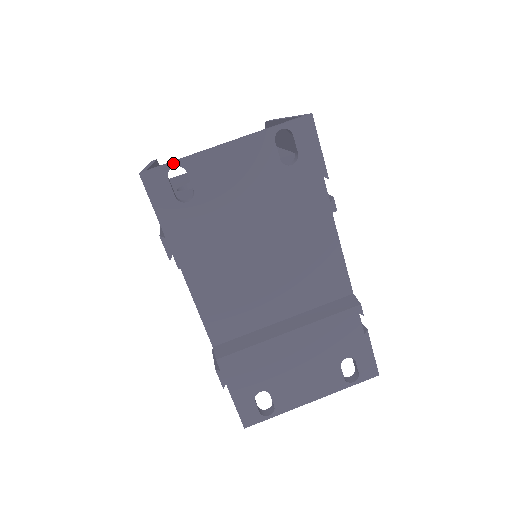
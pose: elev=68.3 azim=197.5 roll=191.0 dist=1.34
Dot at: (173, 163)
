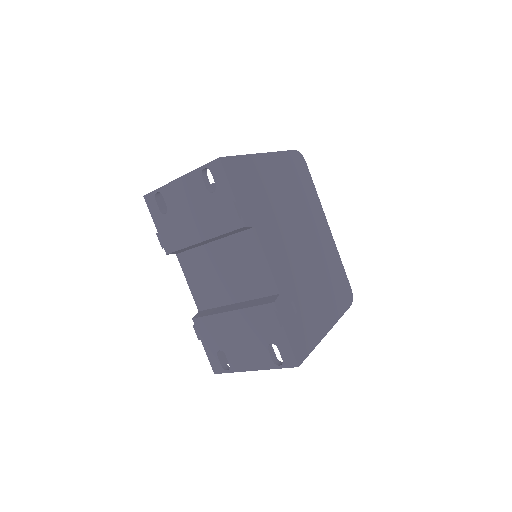
Dot at: (156, 190)
